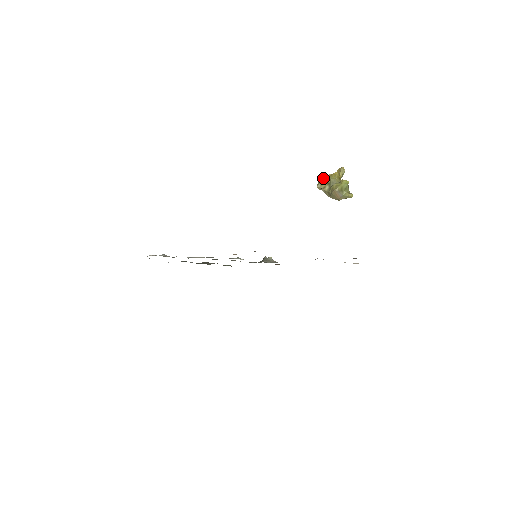
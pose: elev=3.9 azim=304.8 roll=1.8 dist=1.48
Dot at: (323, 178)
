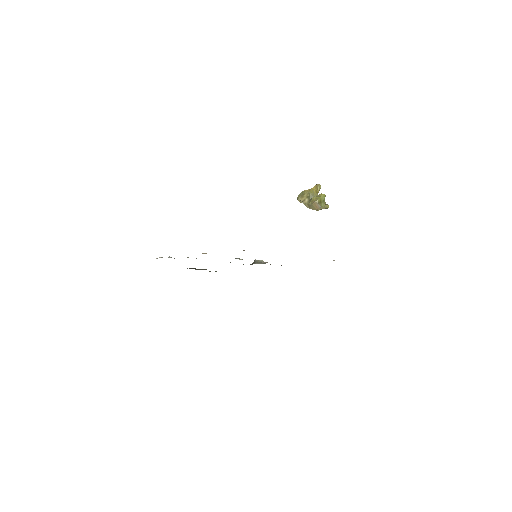
Dot at: (302, 192)
